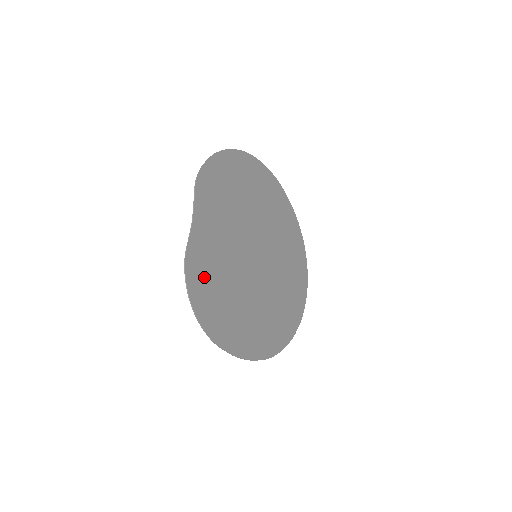
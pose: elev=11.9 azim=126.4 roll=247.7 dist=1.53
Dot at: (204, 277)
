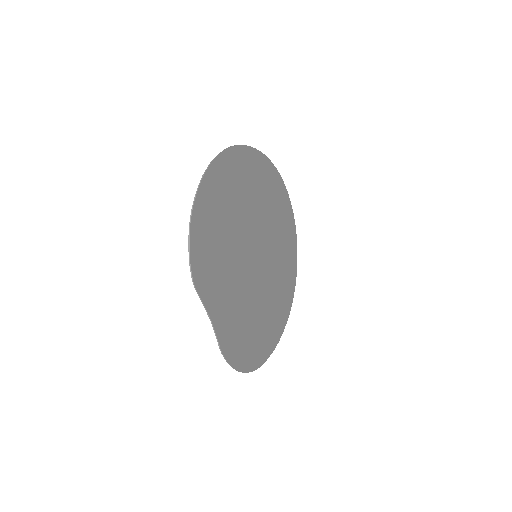
Dot at: (238, 342)
